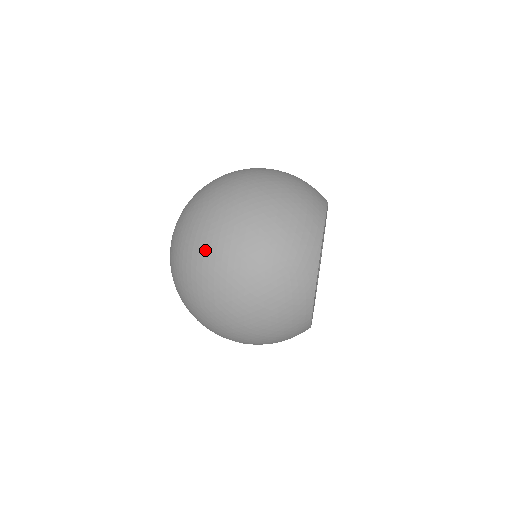
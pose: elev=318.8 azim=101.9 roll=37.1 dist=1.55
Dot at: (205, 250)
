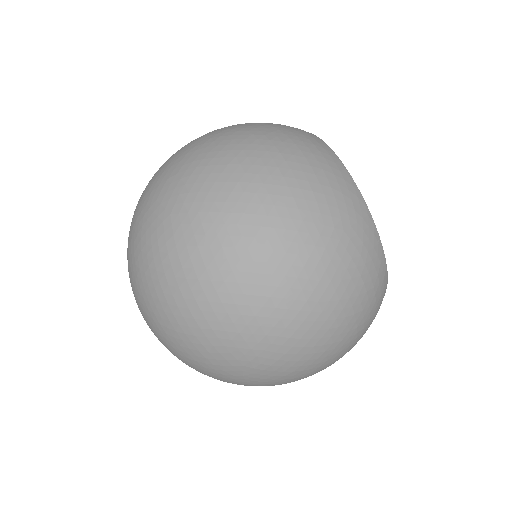
Dot at: occluded
